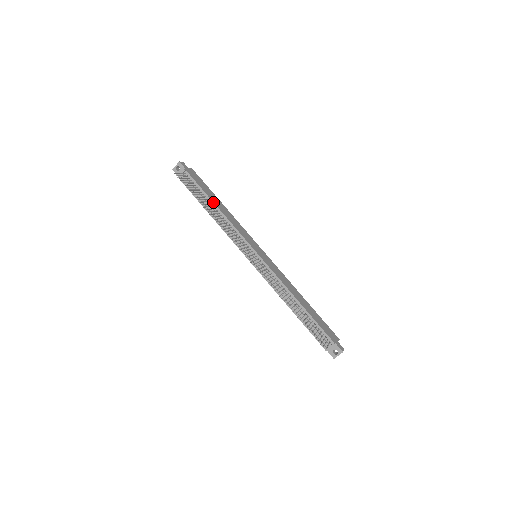
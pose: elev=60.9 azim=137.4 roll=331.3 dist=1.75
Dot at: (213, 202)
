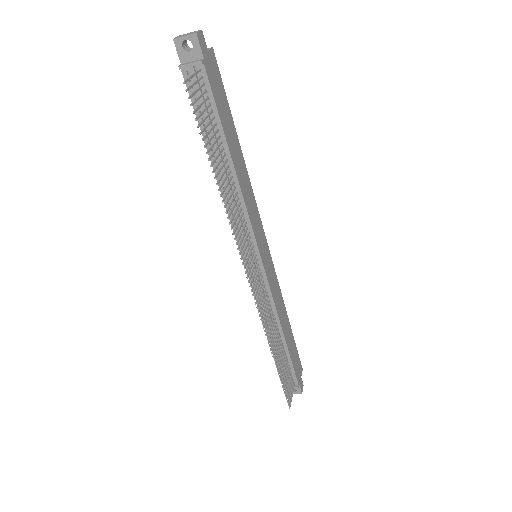
Dot at: (230, 153)
